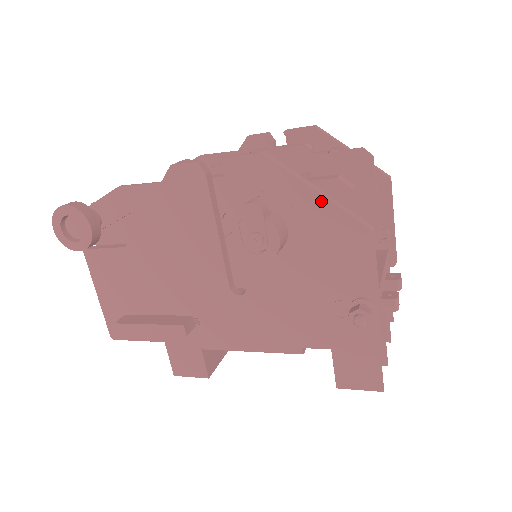
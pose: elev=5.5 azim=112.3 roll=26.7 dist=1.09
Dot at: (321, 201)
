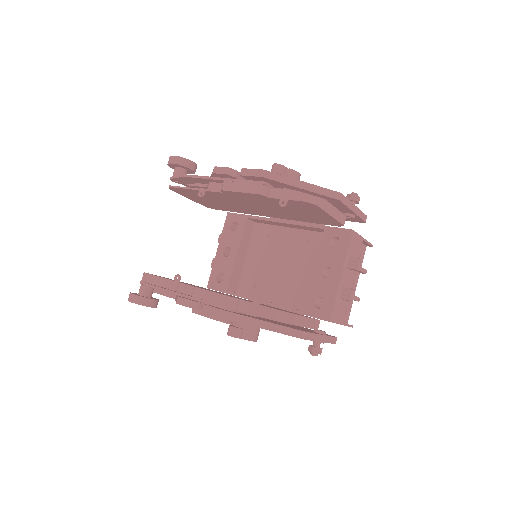
Dot at: (270, 330)
